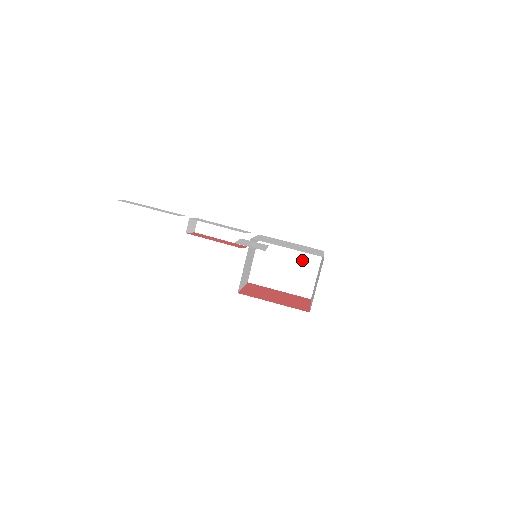
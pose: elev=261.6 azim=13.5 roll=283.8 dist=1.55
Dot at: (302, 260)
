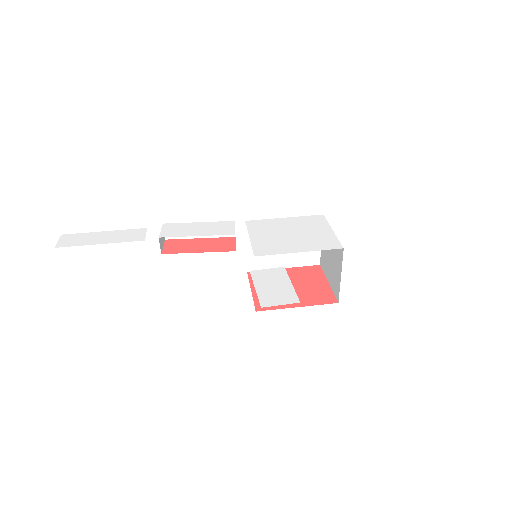
Dot at: occluded
